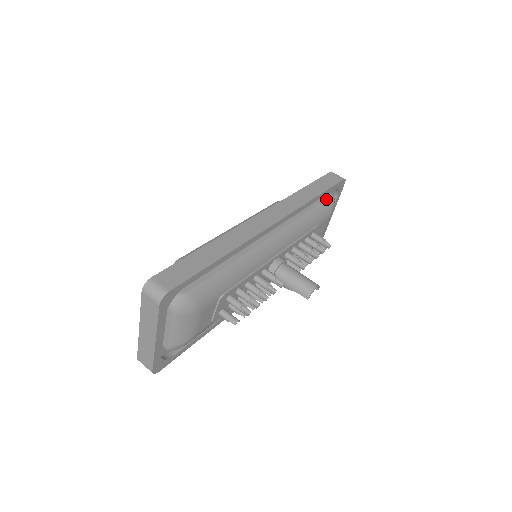
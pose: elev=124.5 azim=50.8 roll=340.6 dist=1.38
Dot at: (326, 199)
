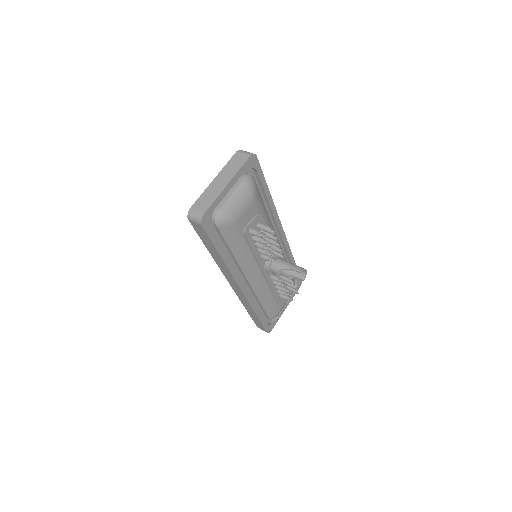
Dot at: occluded
